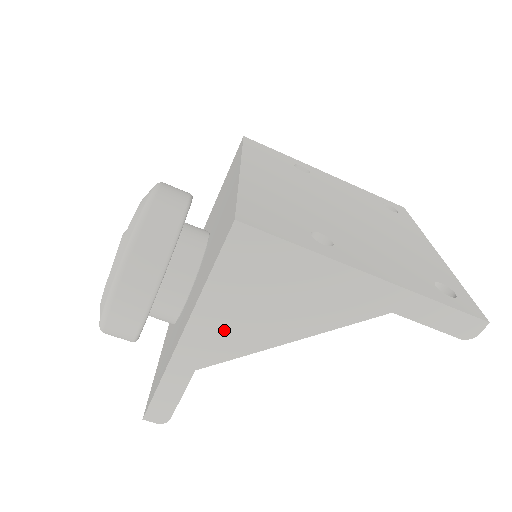
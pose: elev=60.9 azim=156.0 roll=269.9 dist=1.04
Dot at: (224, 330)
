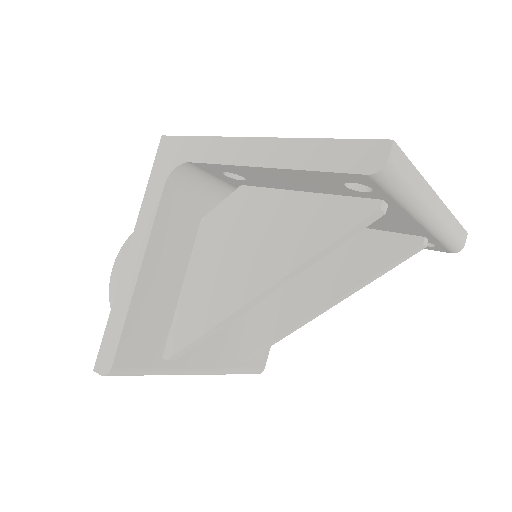
Dot at: (194, 297)
